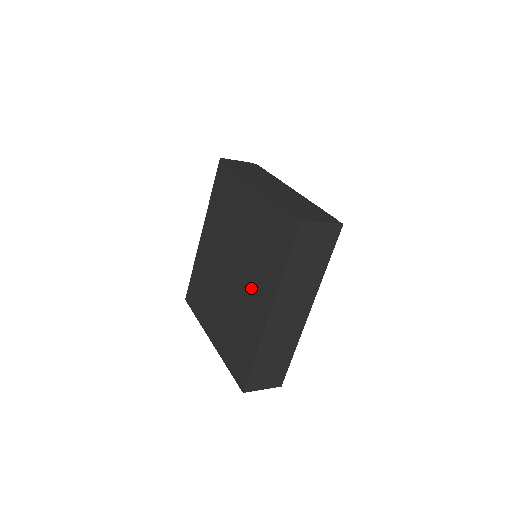
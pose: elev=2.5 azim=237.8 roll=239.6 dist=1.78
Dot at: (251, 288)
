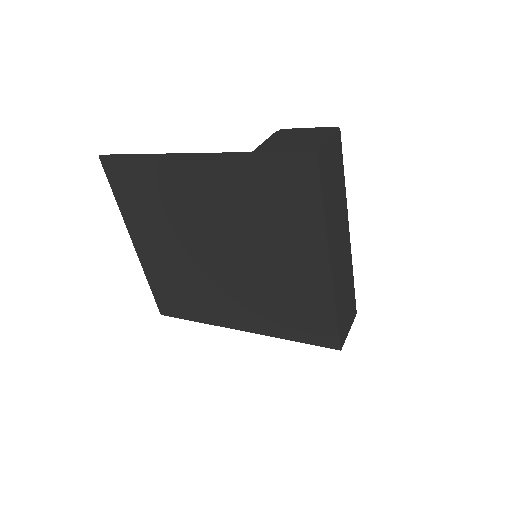
Dot at: (236, 298)
